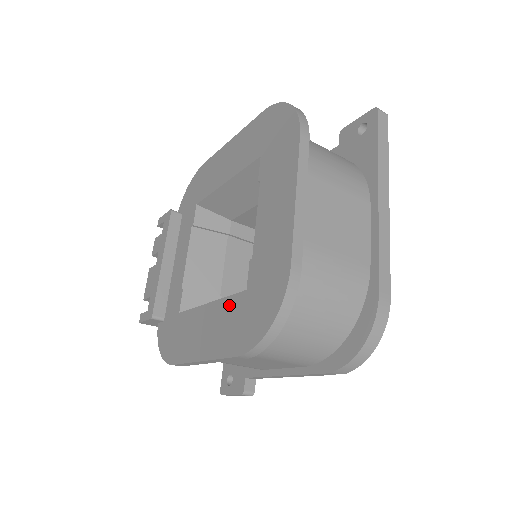
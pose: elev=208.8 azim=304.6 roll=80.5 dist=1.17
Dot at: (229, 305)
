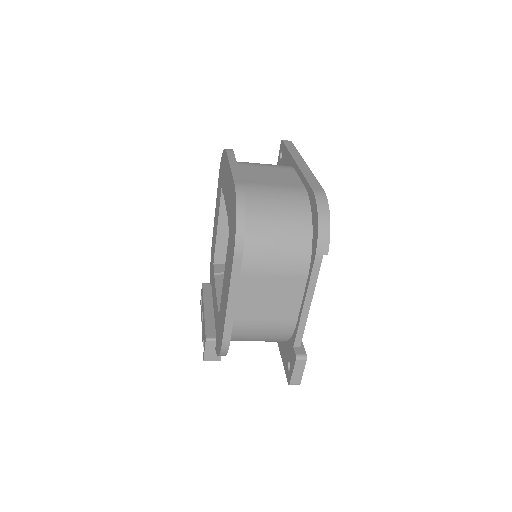
Dot at: (227, 252)
